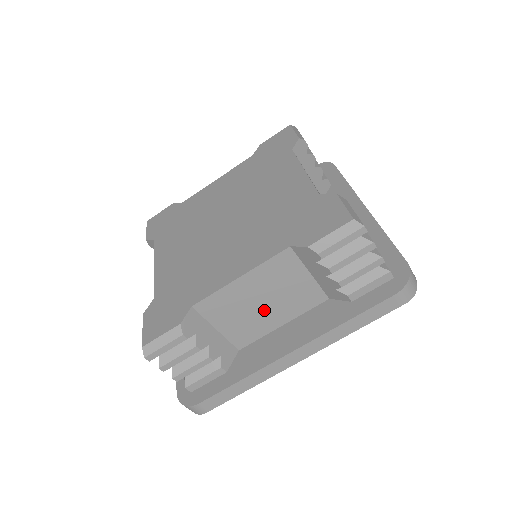
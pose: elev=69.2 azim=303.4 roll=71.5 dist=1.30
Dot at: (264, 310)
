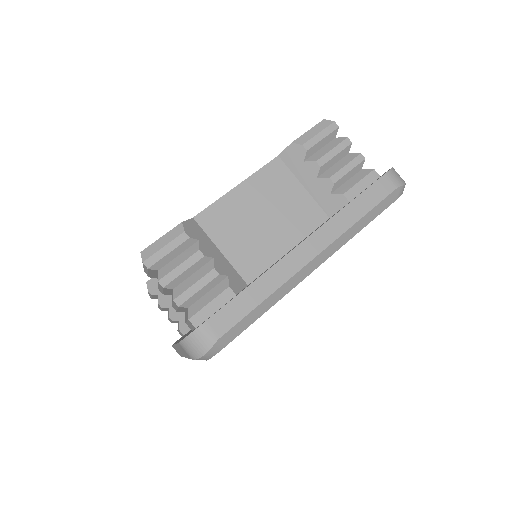
Dot at: (267, 228)
